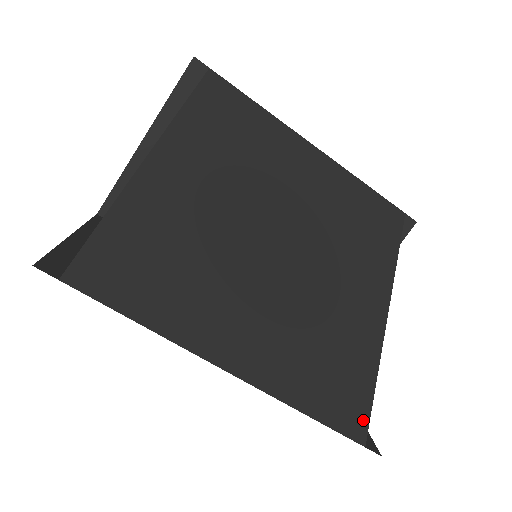
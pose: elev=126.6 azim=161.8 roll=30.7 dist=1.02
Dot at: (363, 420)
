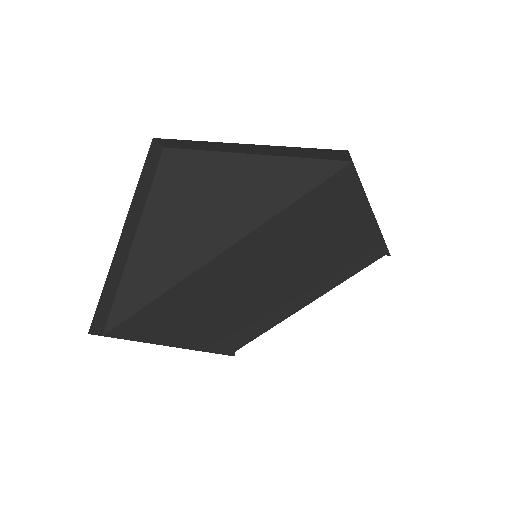
Dot at: (238, 348)
